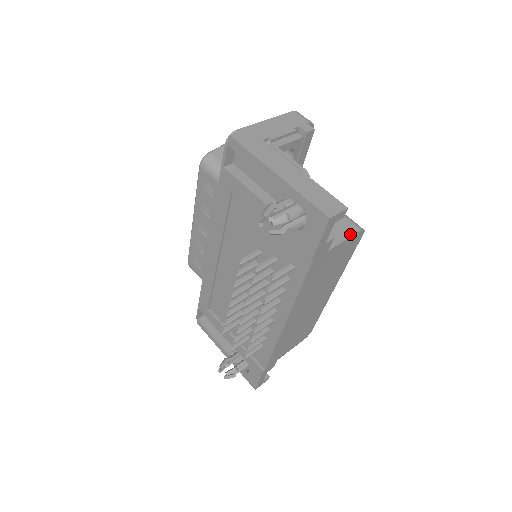
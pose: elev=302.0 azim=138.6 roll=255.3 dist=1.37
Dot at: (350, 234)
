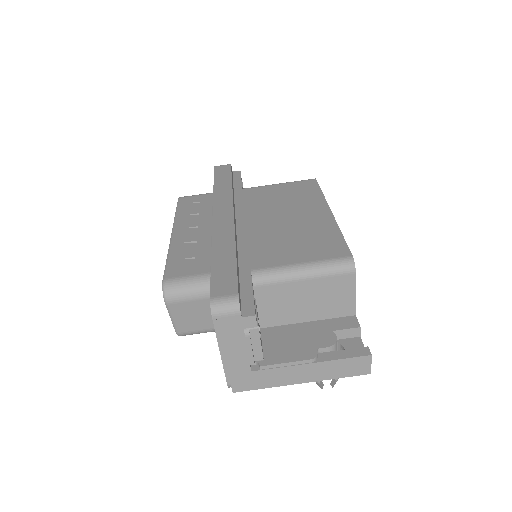
Dot at: (353, 286)
